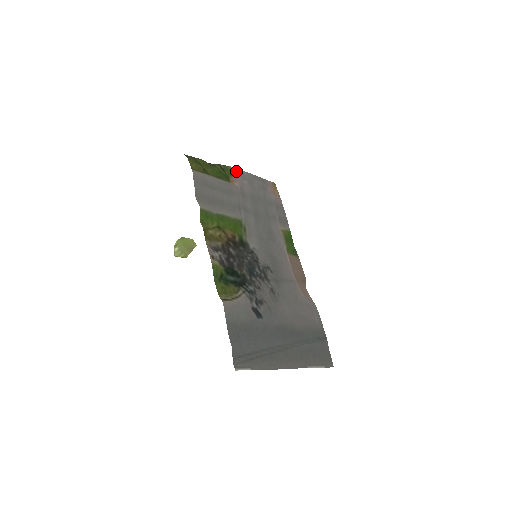
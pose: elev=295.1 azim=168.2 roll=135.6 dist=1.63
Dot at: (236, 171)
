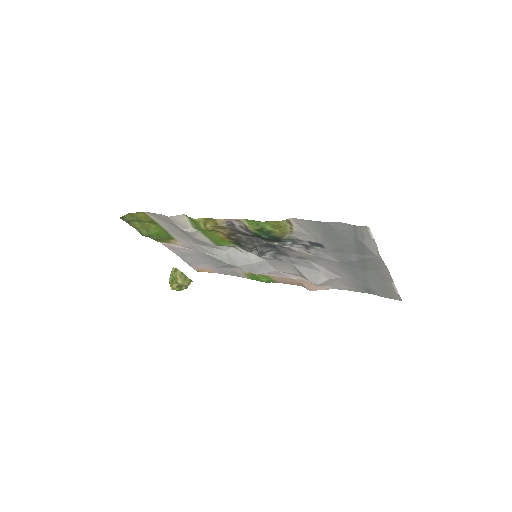
Dot at: (167, 246)
